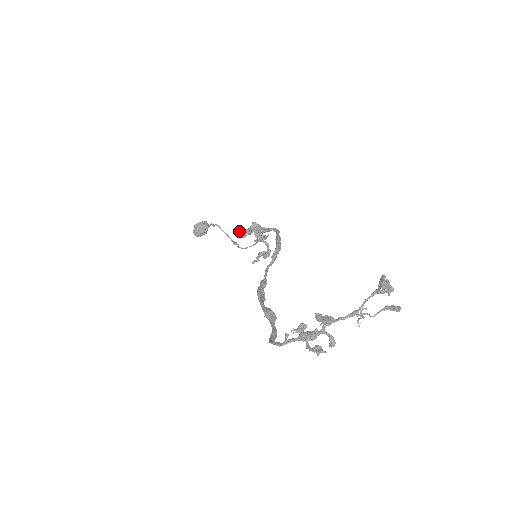
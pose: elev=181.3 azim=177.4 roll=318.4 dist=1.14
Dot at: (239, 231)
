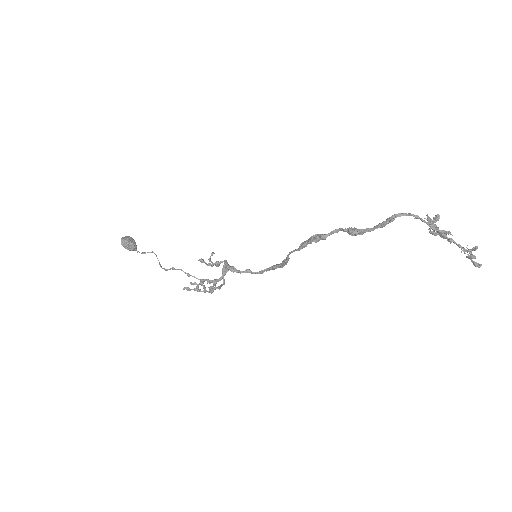
Dot at: (214, 253)
